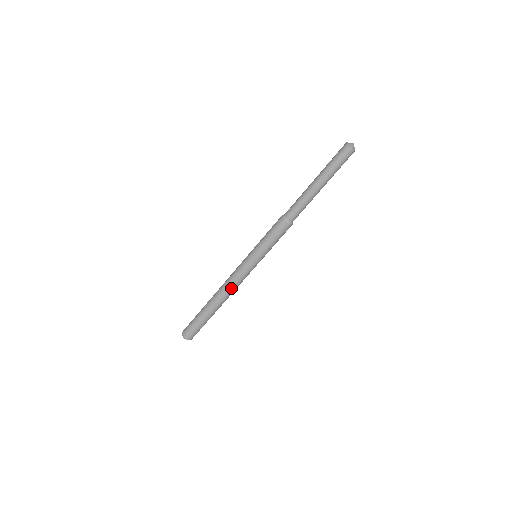
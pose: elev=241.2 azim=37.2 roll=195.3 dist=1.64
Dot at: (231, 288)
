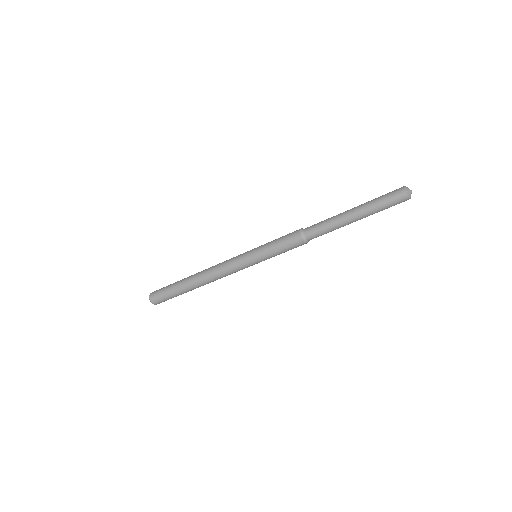
Dot at: (219, 278)
